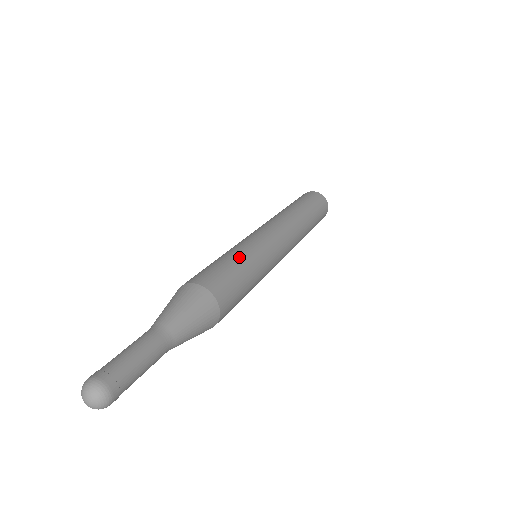
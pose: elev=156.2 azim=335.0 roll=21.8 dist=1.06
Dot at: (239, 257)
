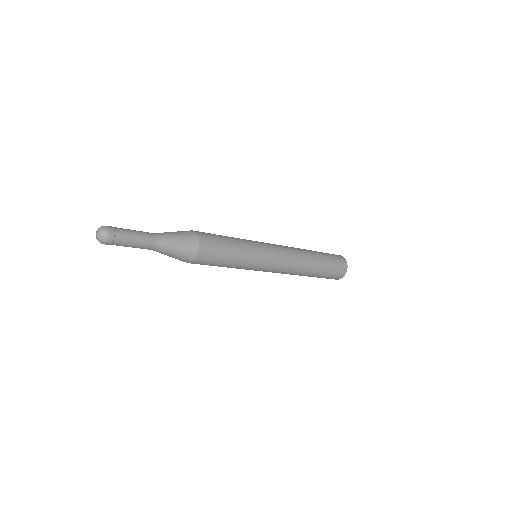
Dot at: (236, 241)
